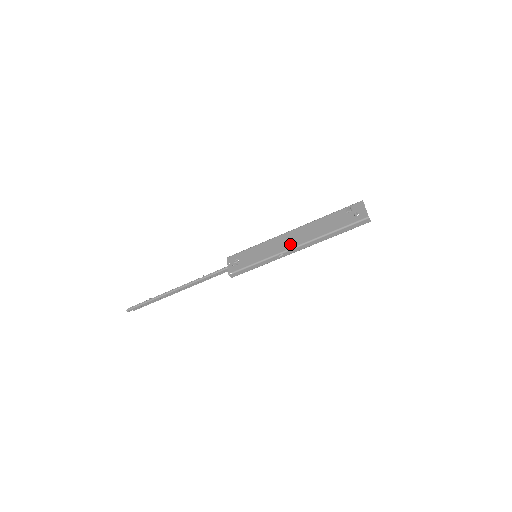
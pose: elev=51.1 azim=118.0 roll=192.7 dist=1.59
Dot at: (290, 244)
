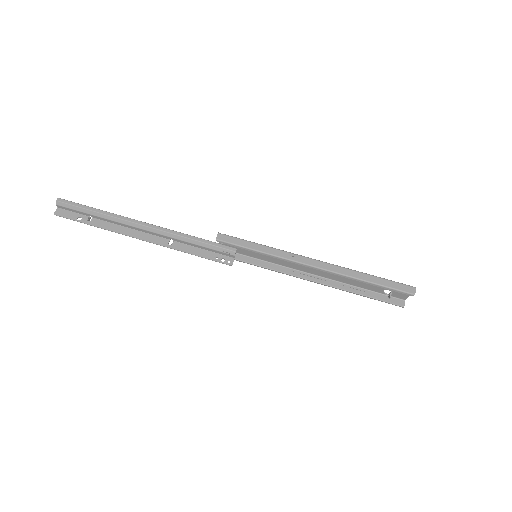
Dot at: occluded
